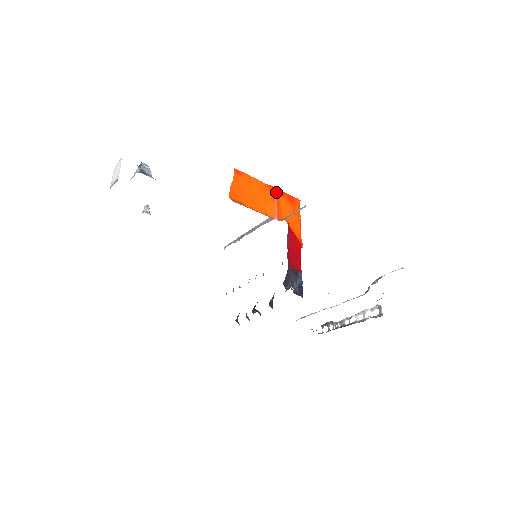
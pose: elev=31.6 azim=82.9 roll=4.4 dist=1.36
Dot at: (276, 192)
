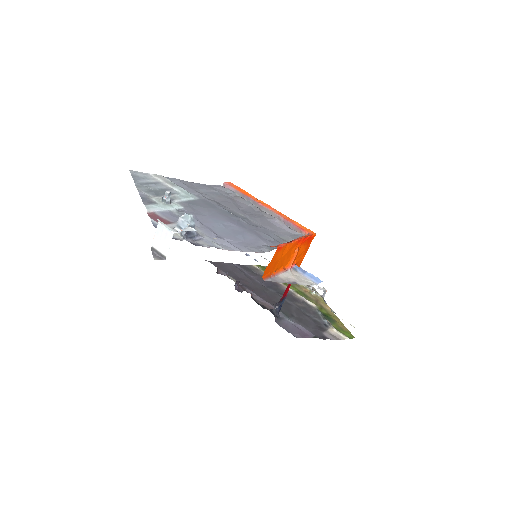
Dot at: (301, 243)
